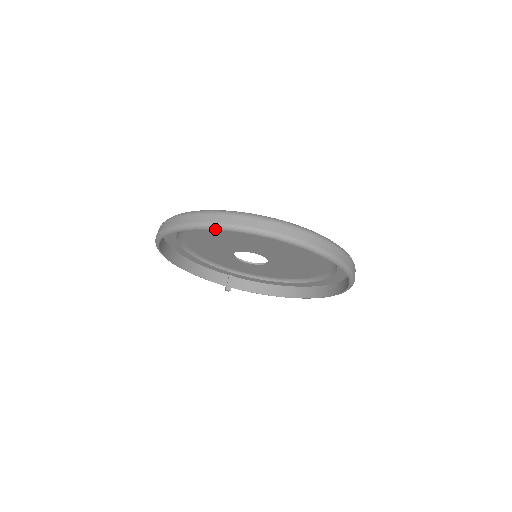
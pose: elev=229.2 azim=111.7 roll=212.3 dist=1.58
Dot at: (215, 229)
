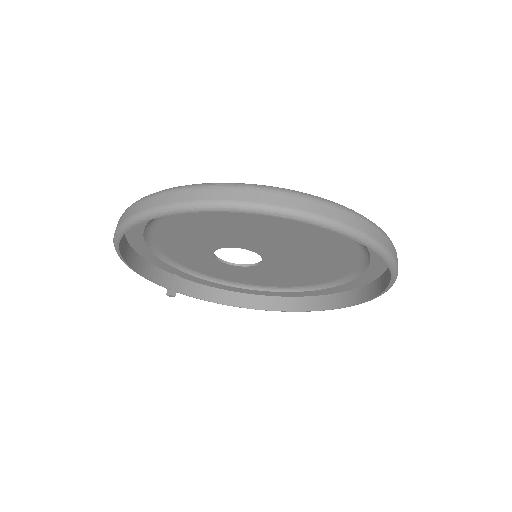
Dot at: (285, 217)
